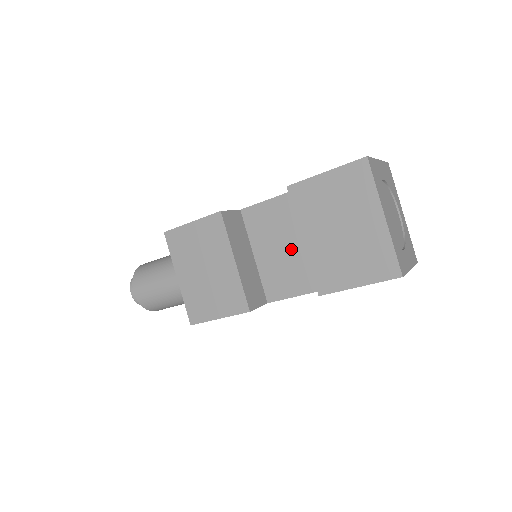
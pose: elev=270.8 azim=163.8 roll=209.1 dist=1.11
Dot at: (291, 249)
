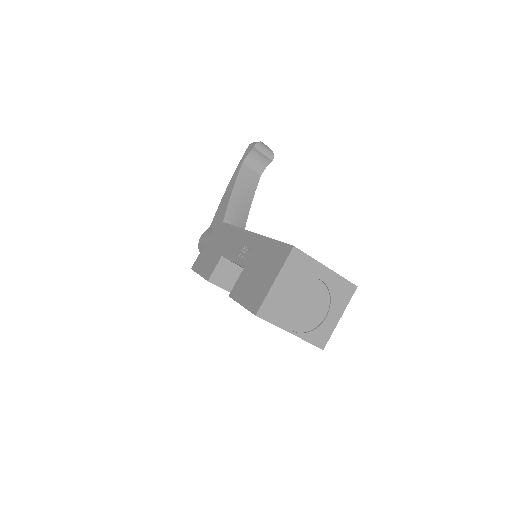
Dot at: occluded
